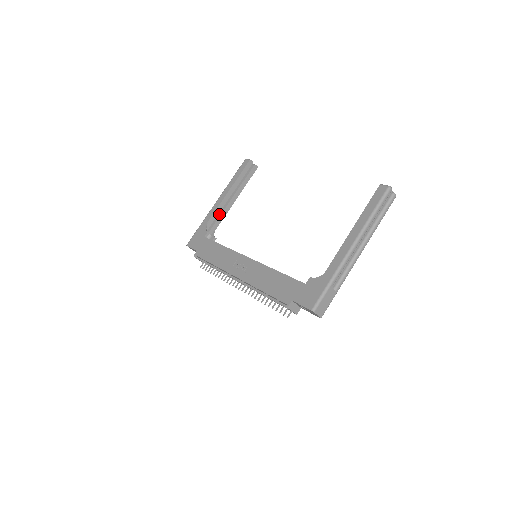
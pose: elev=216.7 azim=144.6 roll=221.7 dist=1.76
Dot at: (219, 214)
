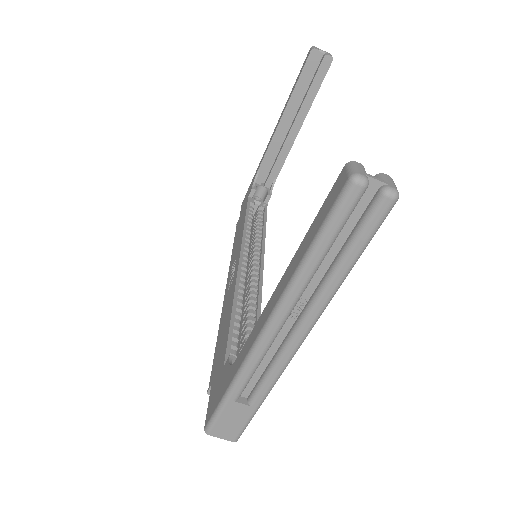
Dot at: (278, 154)
